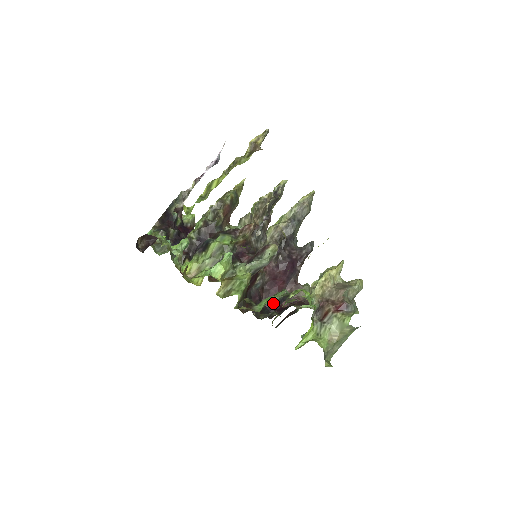
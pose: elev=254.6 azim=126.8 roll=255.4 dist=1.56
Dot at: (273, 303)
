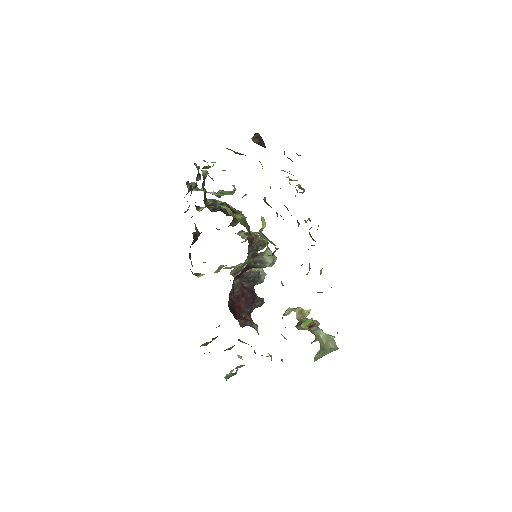
Dot at: (282, 284)
